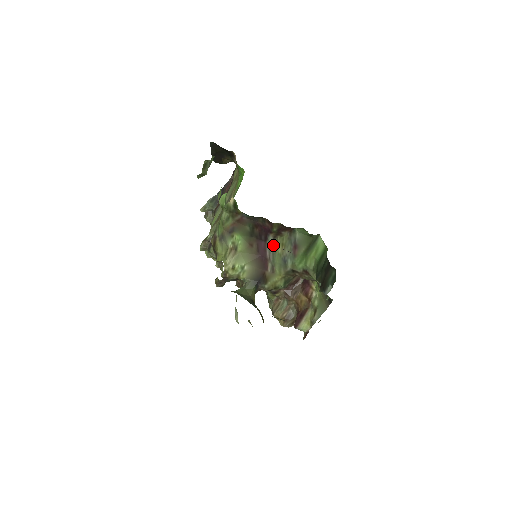
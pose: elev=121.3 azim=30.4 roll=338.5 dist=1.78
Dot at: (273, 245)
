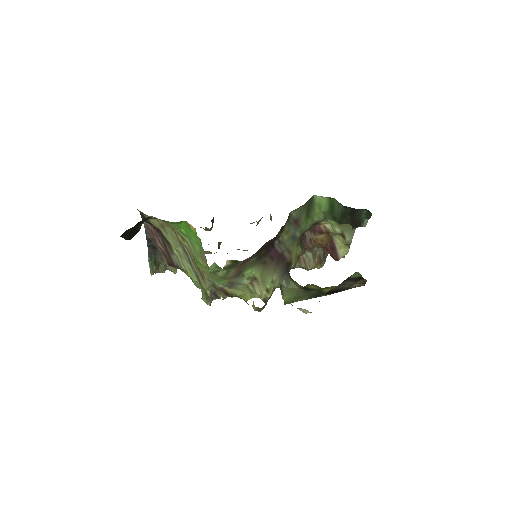
Dot at: (280, 242)
